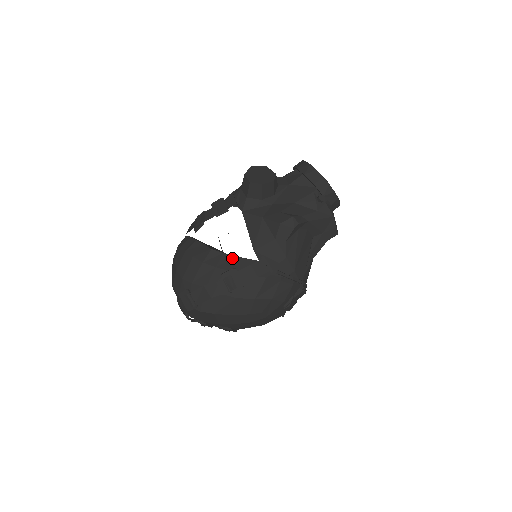
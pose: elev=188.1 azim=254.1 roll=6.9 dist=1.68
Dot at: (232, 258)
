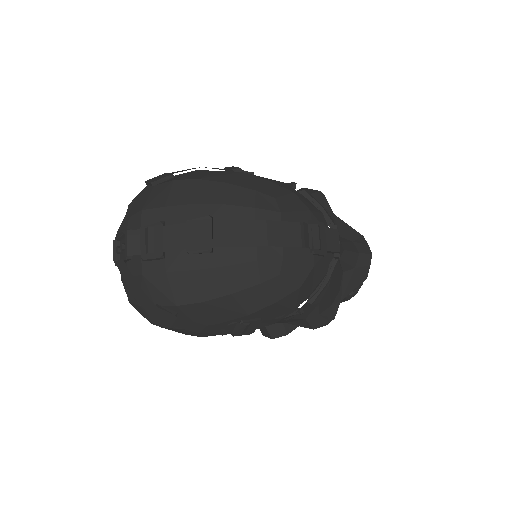
Dot at: occluded
